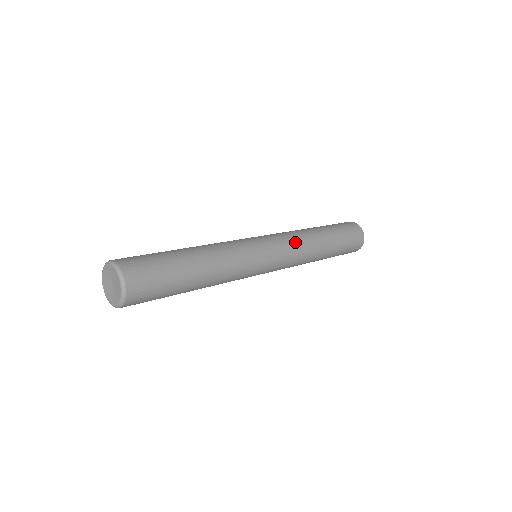
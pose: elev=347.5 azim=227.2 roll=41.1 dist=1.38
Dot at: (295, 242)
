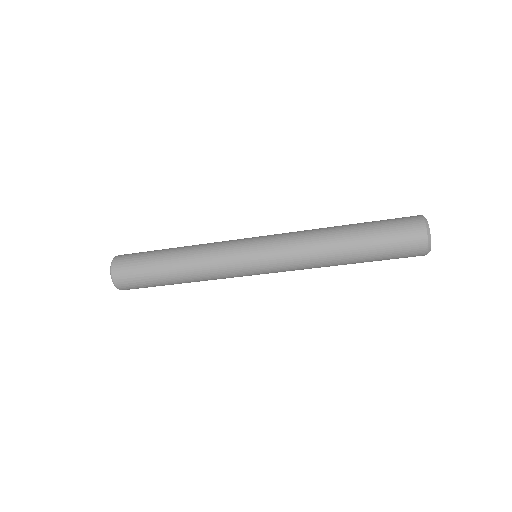
Dot at: (293, 241)
